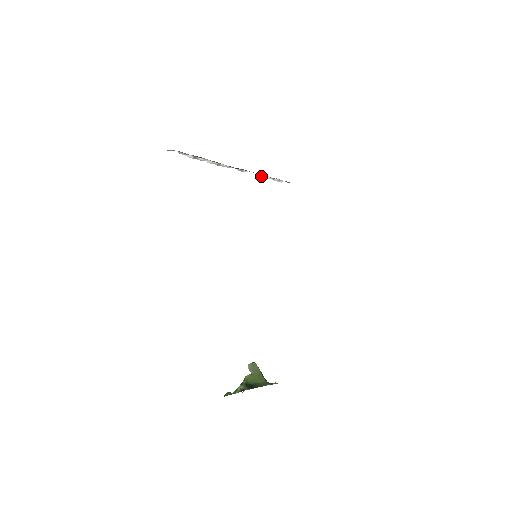
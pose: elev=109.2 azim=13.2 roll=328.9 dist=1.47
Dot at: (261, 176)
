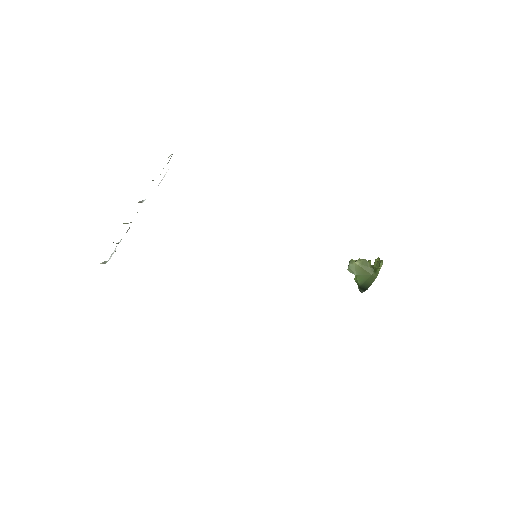
Dot at: occluded
